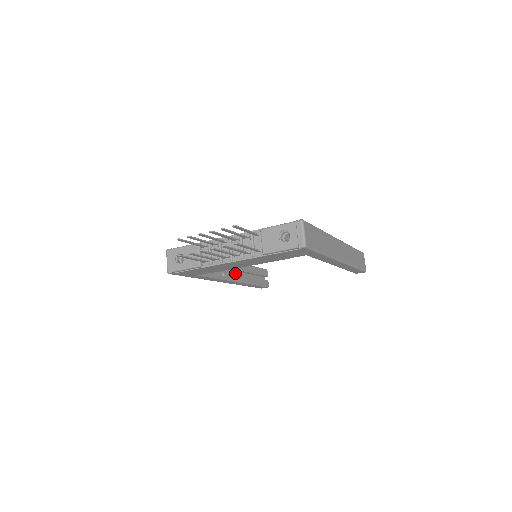
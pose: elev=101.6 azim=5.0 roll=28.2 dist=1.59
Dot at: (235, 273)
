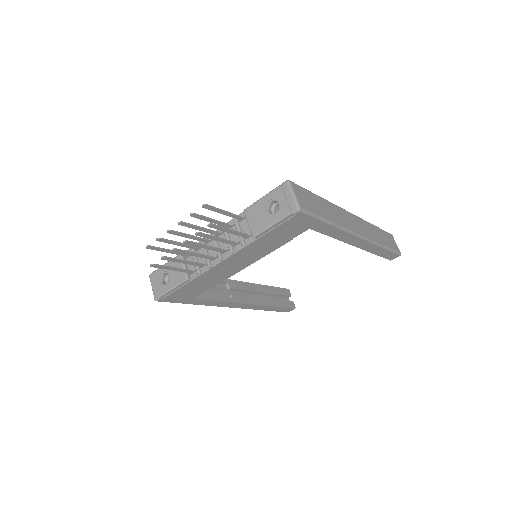
Dot at: occluded
